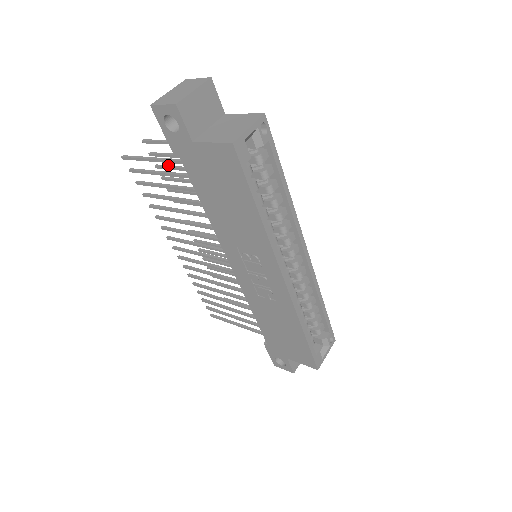
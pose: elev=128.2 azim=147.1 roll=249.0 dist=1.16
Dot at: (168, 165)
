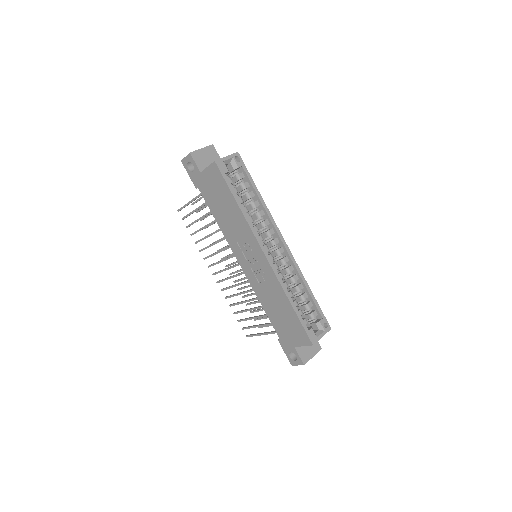
Dot at: (206, 216)
